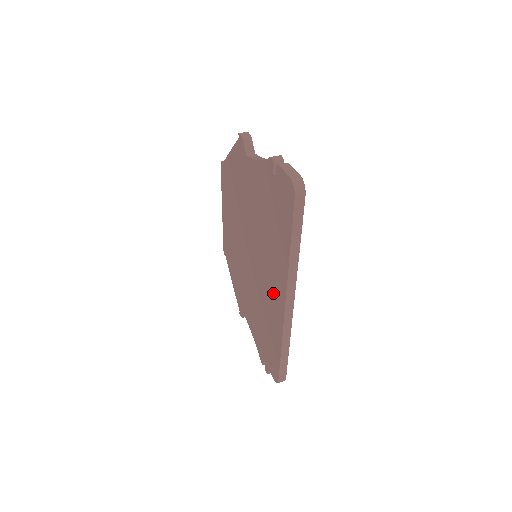
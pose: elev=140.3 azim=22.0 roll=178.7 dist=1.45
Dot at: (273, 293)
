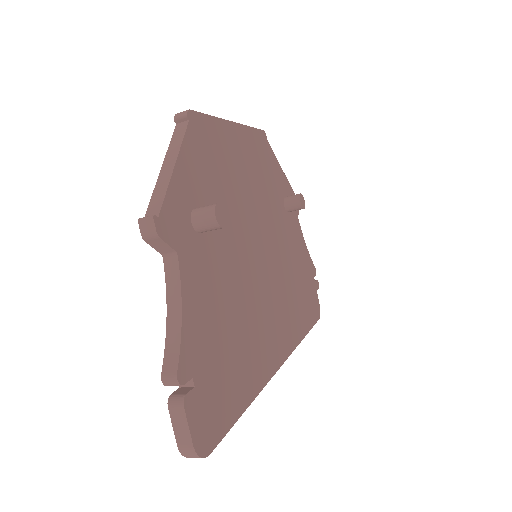
Dot at: occluded
